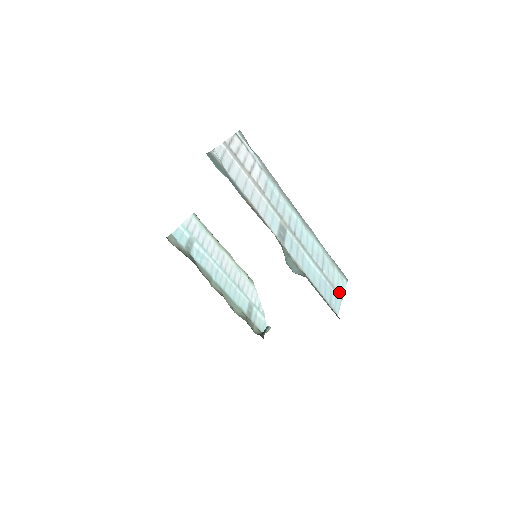
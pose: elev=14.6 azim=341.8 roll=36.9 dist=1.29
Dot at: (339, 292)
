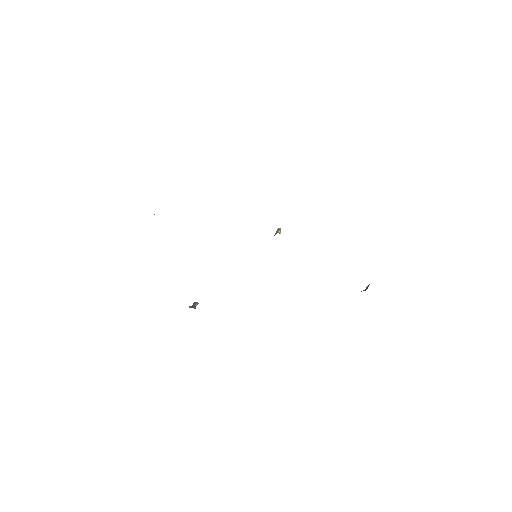
Dot at: occluded
